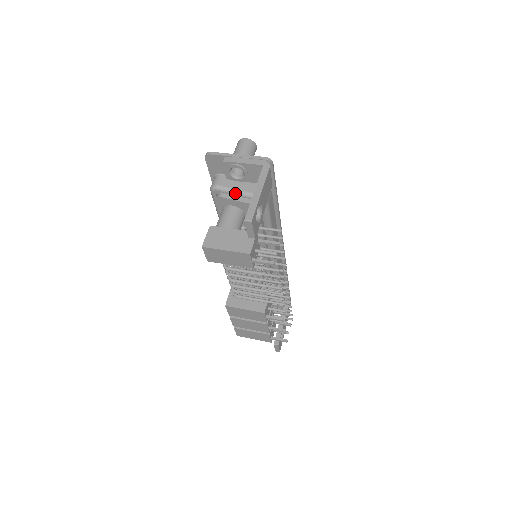
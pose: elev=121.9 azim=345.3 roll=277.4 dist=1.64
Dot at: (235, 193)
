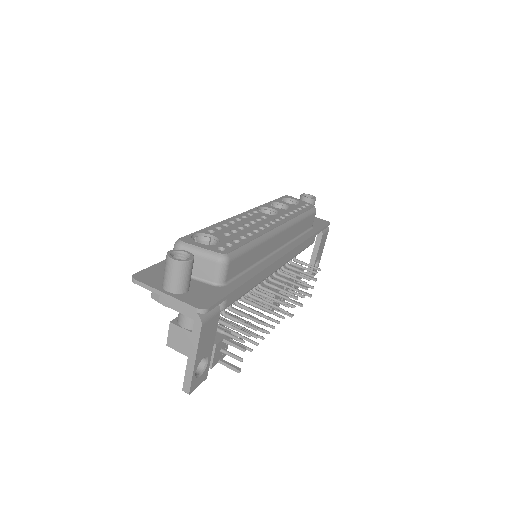
Dot at: occluded
